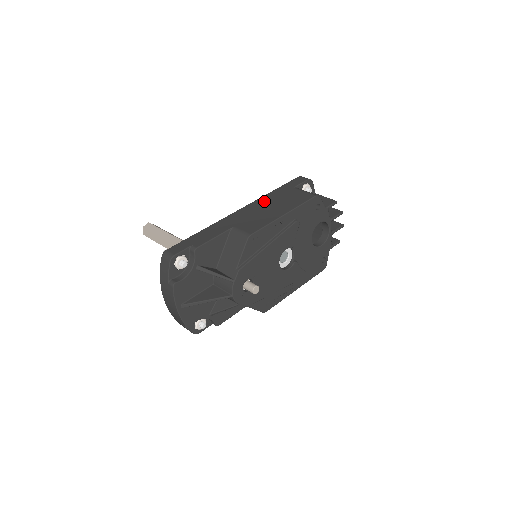
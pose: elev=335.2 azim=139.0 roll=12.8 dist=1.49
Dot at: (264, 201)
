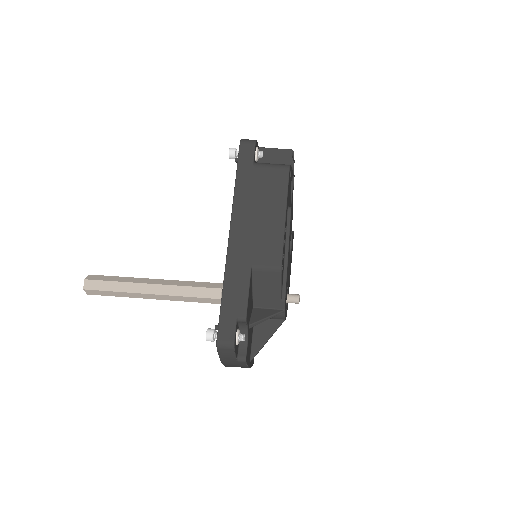
Dot at: (244, 206)
